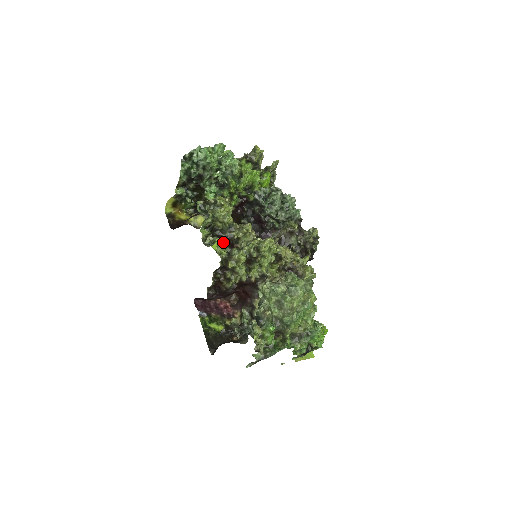
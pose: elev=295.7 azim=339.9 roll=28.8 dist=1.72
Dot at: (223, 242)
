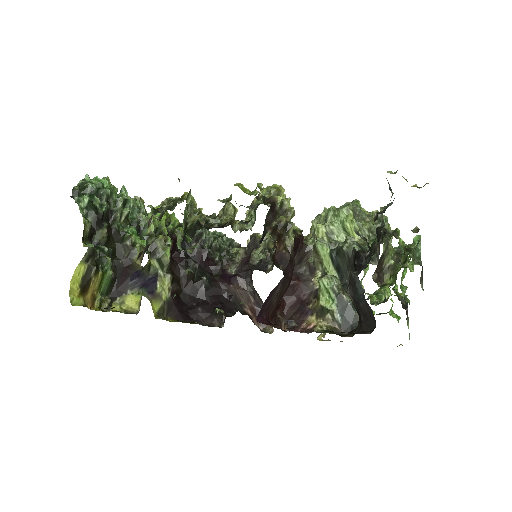
Dot at: (224, 224)
